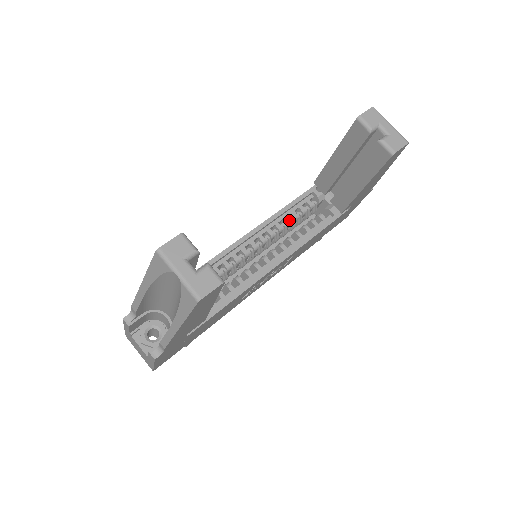
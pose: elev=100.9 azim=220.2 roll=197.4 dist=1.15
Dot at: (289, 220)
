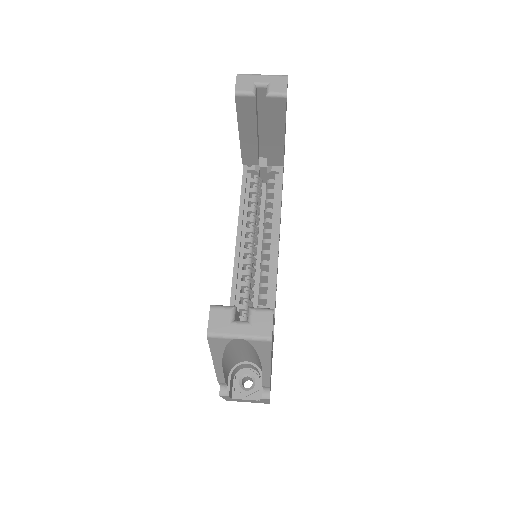
Dot at: (252, 208)
